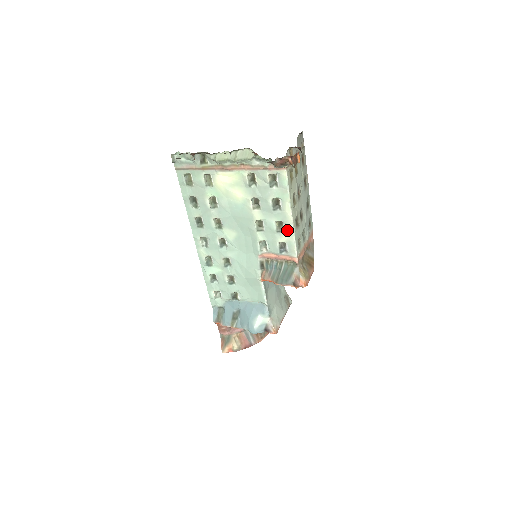
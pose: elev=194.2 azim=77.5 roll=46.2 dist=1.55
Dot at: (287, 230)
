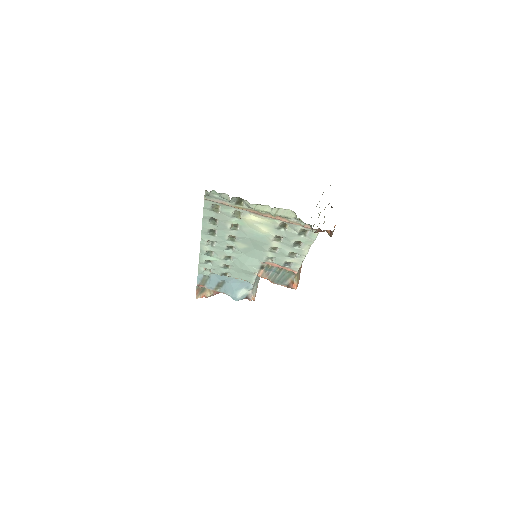
Dot at: (298, 258)
